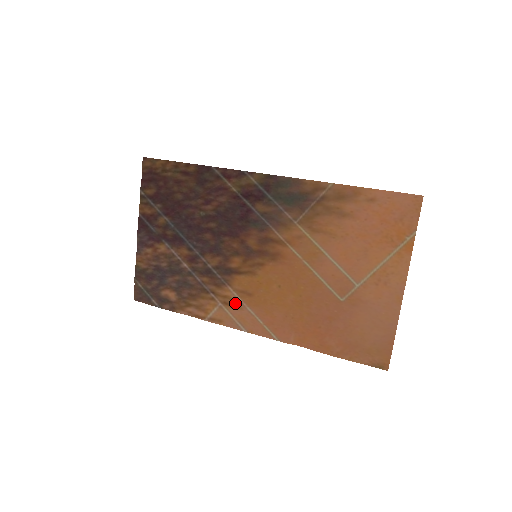
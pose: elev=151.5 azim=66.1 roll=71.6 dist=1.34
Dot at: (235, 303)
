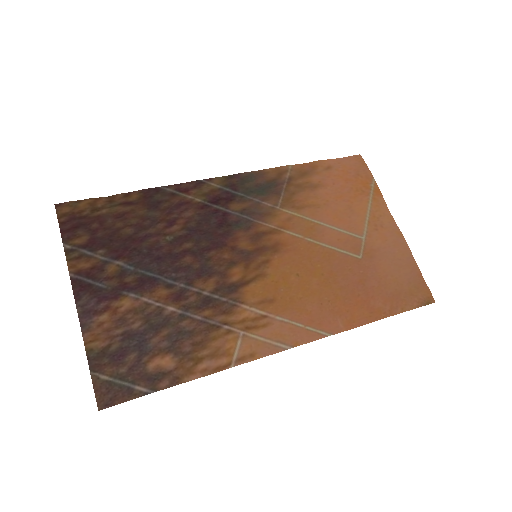
Dot at: (259, 322)
